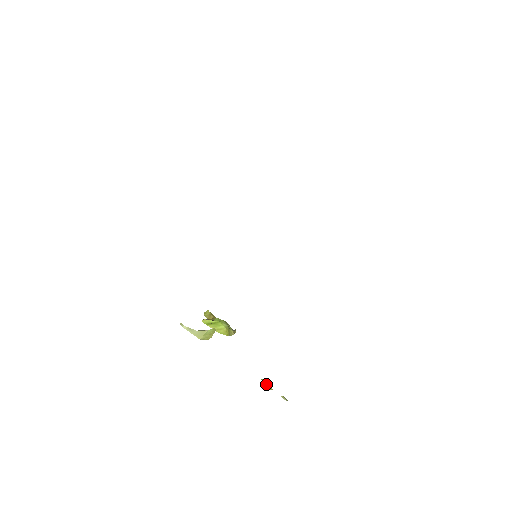
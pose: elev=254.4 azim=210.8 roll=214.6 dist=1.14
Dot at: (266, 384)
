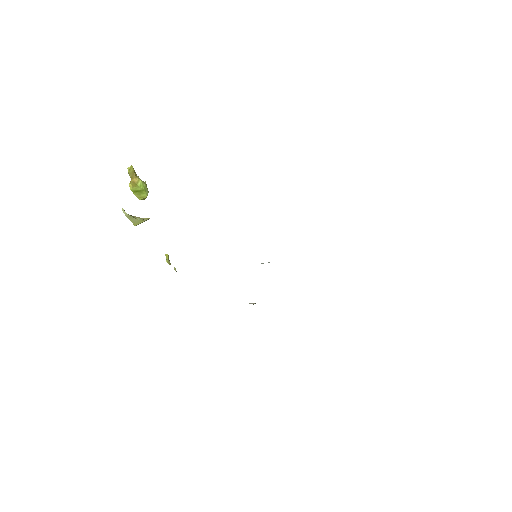
Dot at: (169, 261)
